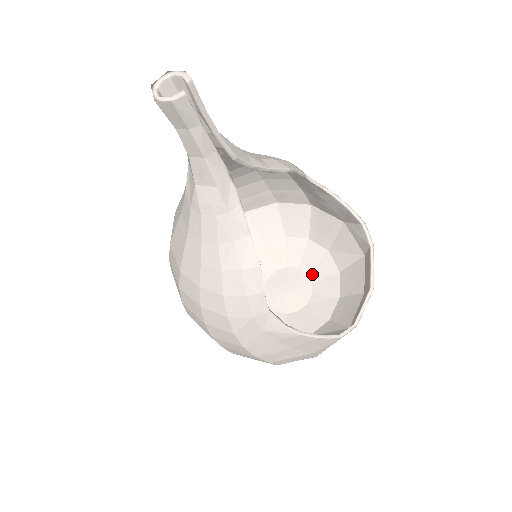
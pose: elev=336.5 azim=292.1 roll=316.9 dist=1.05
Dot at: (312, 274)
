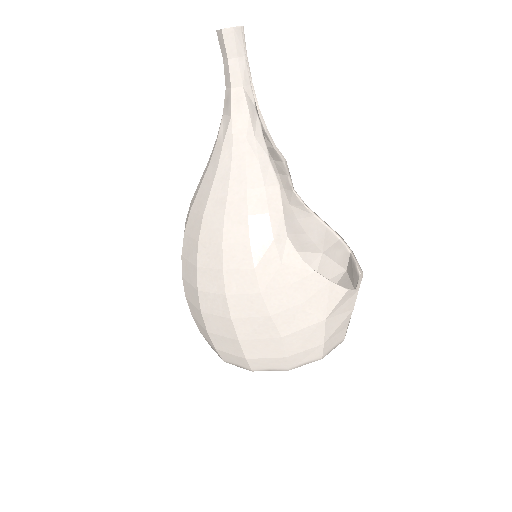
Dot at: occluded
